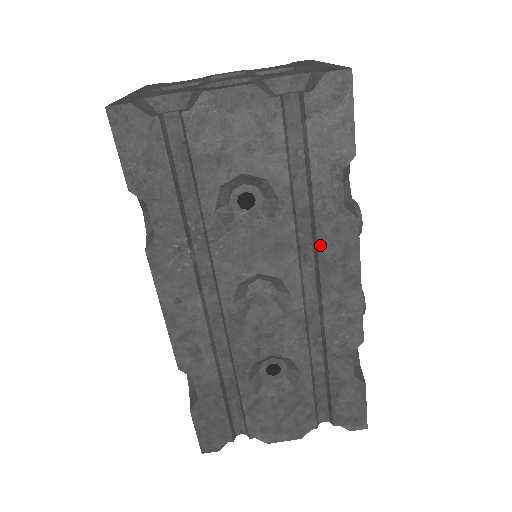
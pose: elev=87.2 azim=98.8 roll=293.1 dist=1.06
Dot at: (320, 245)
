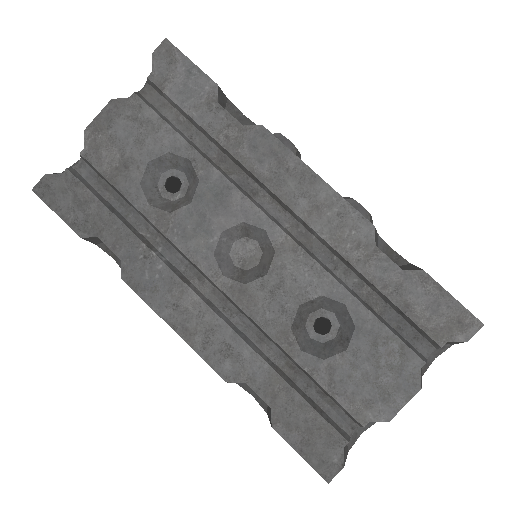
Dot at: (251, 169)
